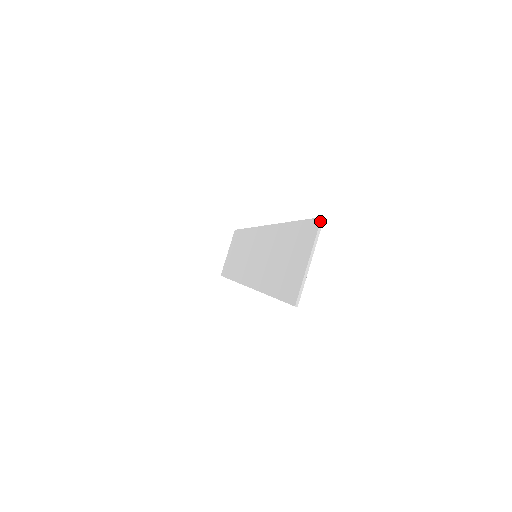
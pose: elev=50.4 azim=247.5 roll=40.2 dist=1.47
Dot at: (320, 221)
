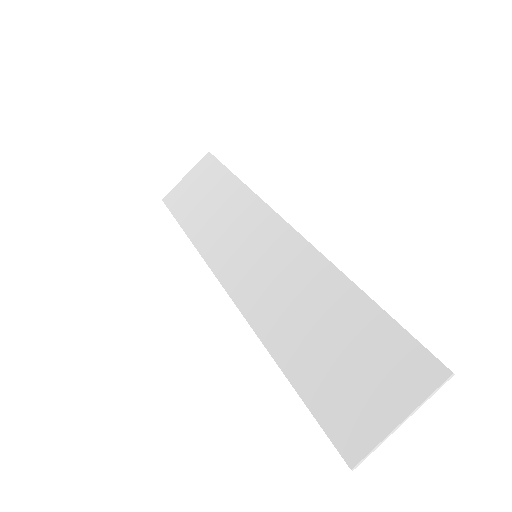
Dot at: (448, 377)
